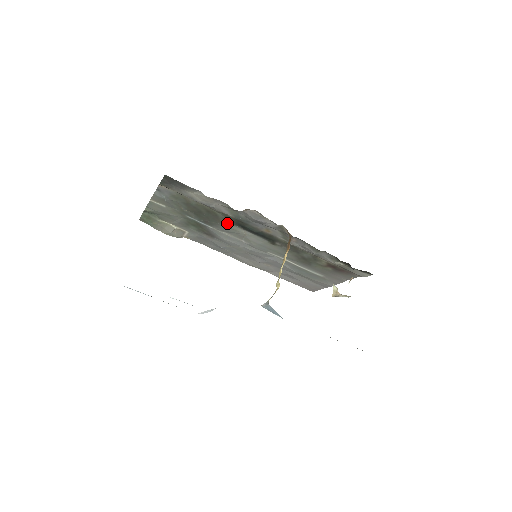
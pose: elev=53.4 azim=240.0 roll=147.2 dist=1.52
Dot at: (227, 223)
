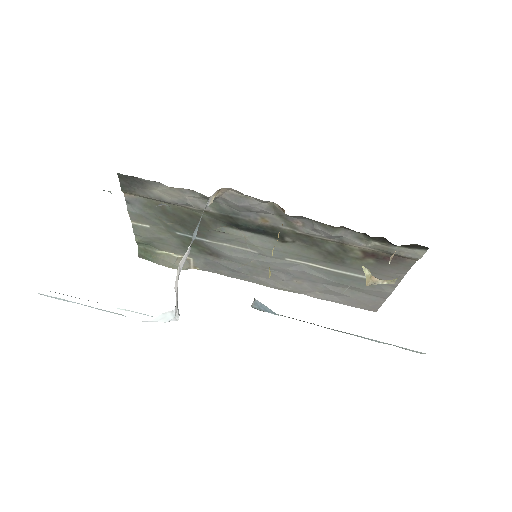
Dot at: (218, 226)
